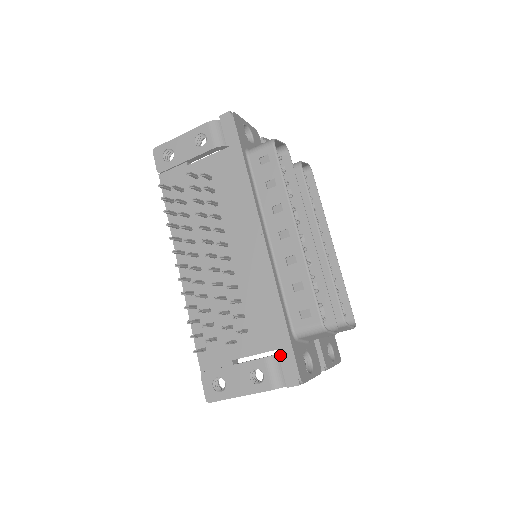
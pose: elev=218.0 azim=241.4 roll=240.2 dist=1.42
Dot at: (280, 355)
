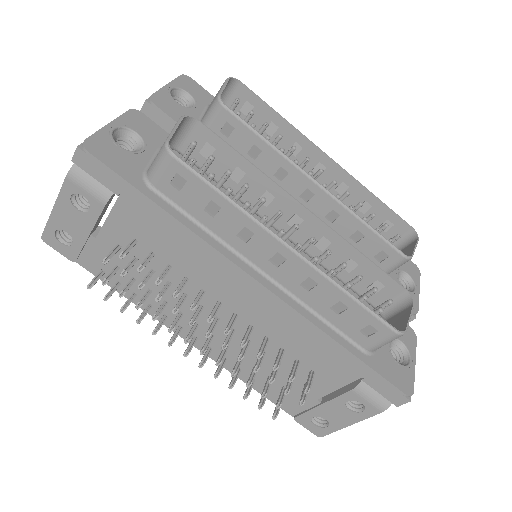
Dot at: (368, 383)
